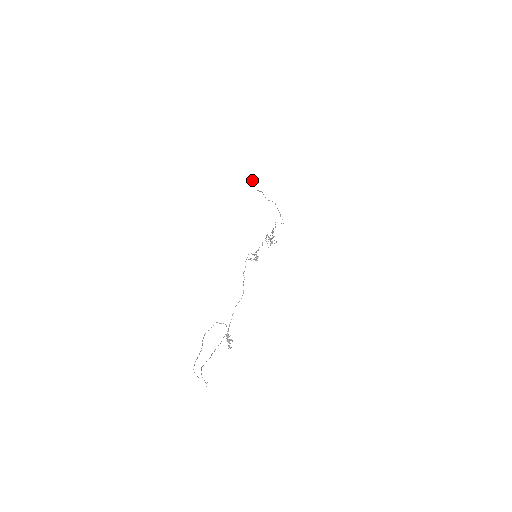
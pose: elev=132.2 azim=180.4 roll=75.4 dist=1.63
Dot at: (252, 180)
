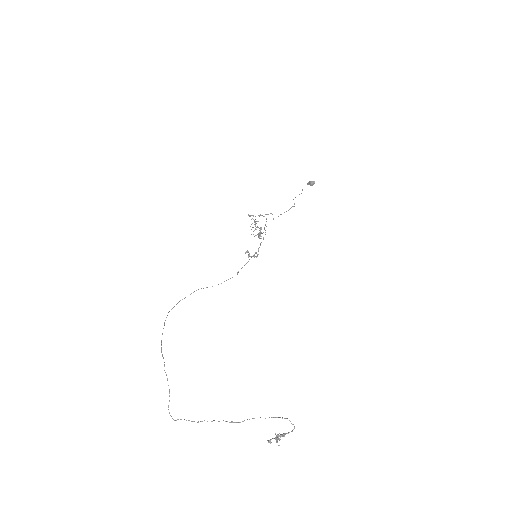
Dot at: (314, 181)
